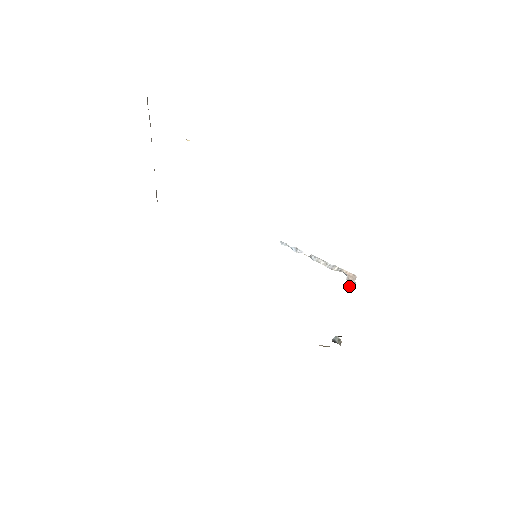
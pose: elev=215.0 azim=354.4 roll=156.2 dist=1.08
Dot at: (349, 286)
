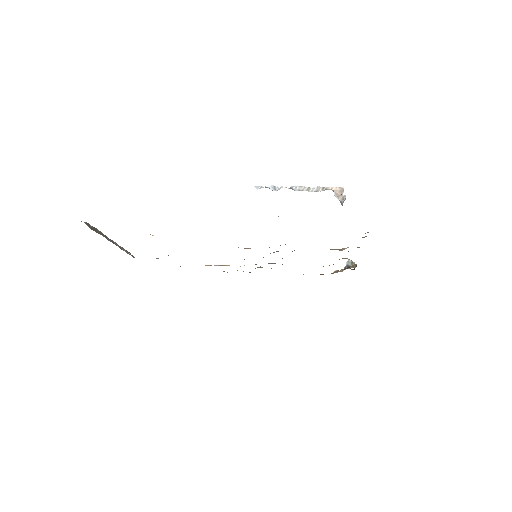
Dot at: (340, 201)
